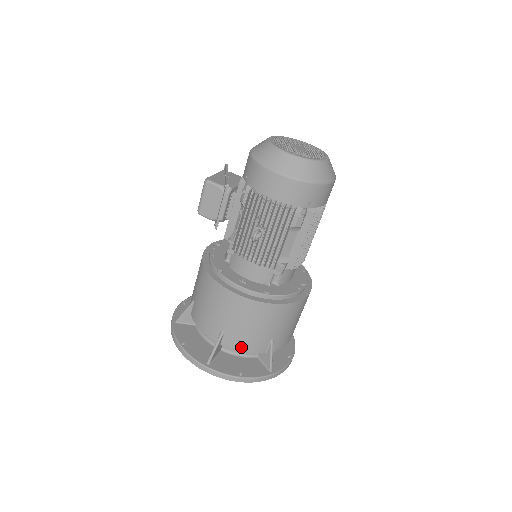
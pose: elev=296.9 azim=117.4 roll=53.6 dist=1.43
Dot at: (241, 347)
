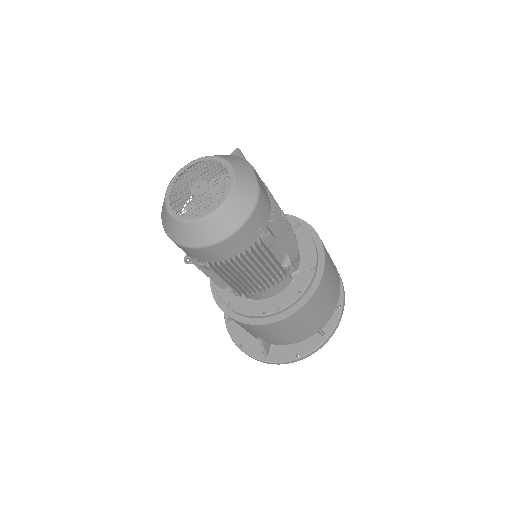
Dot at: occluded
